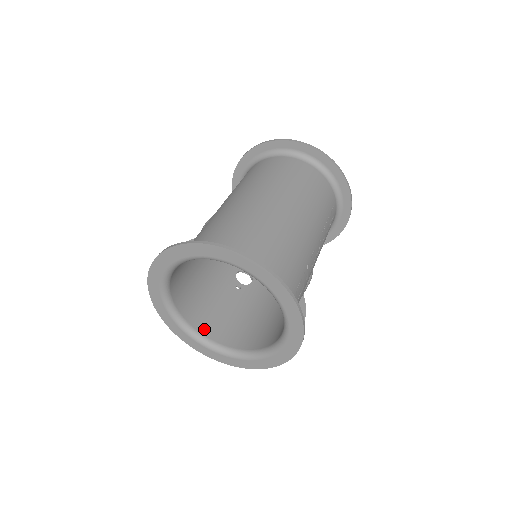
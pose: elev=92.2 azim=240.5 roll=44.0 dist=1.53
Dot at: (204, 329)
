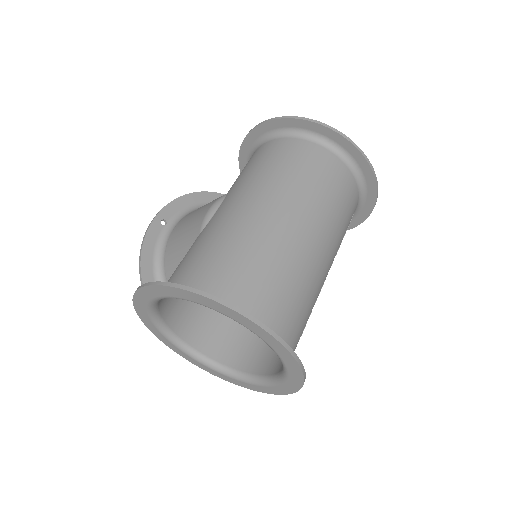
Dot at: (184, 333)
